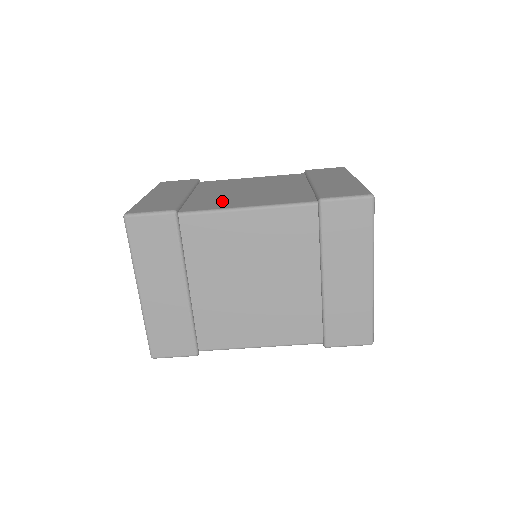
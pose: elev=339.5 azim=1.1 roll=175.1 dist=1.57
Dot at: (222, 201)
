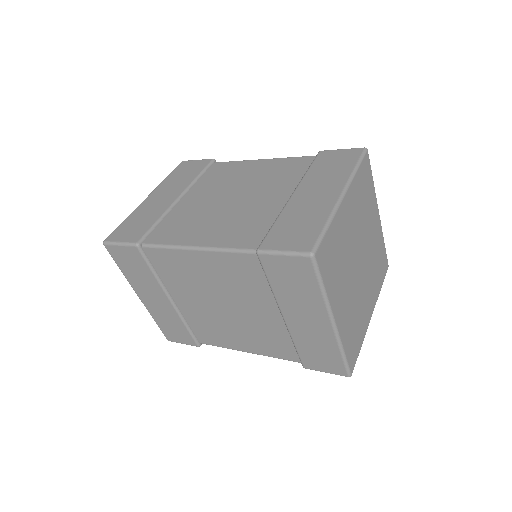
Dot at: (188, 225)
